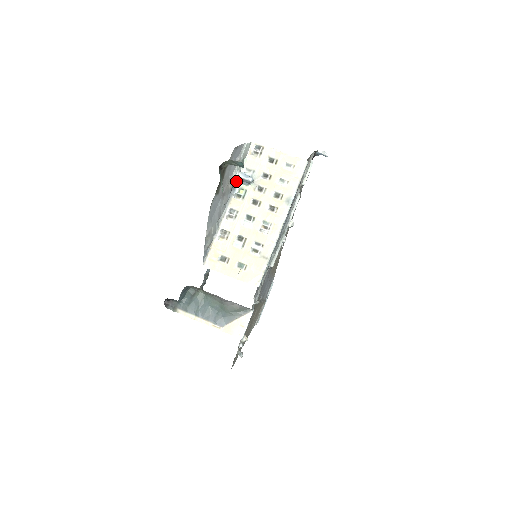
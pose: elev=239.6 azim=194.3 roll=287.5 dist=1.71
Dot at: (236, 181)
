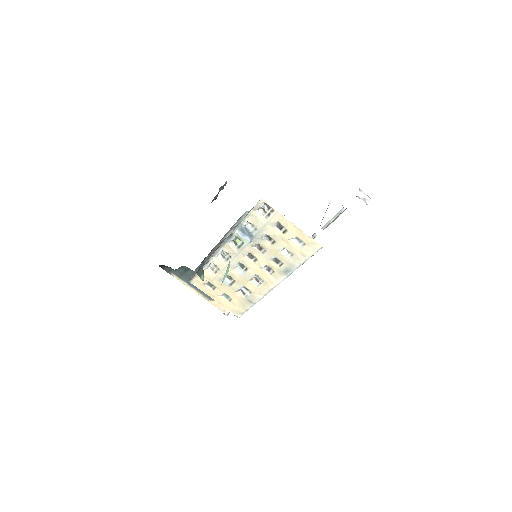
Dot at: occluded
